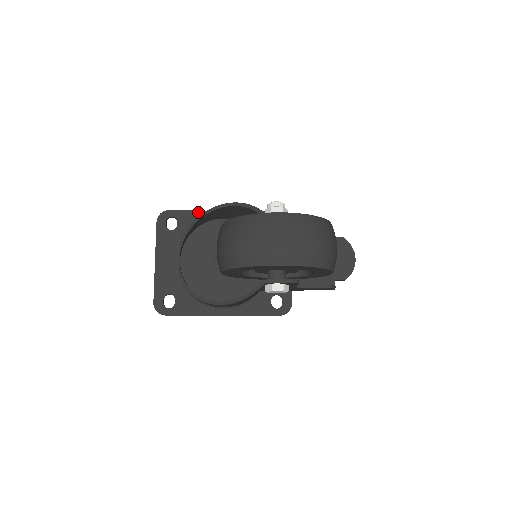
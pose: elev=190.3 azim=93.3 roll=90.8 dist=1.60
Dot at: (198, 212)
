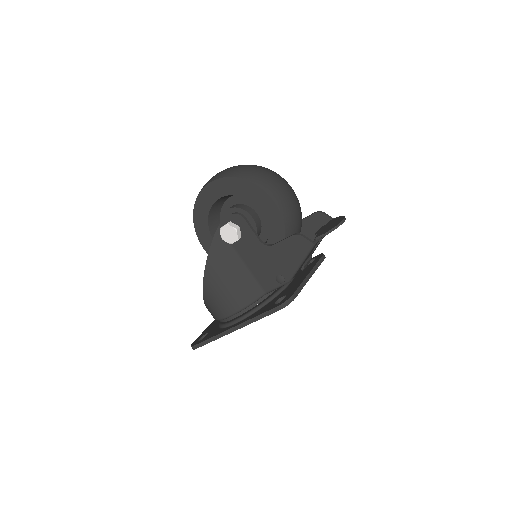
Dot at: occluded
